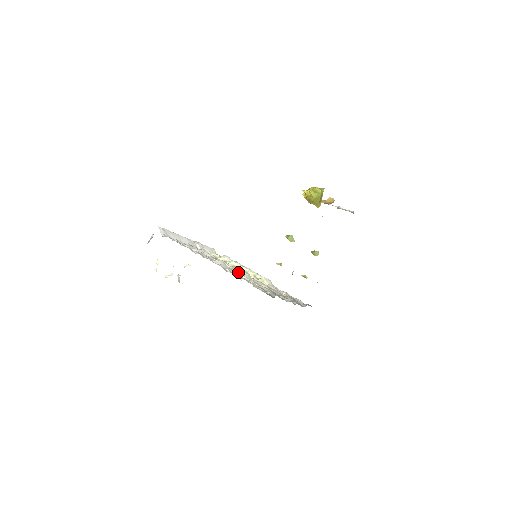
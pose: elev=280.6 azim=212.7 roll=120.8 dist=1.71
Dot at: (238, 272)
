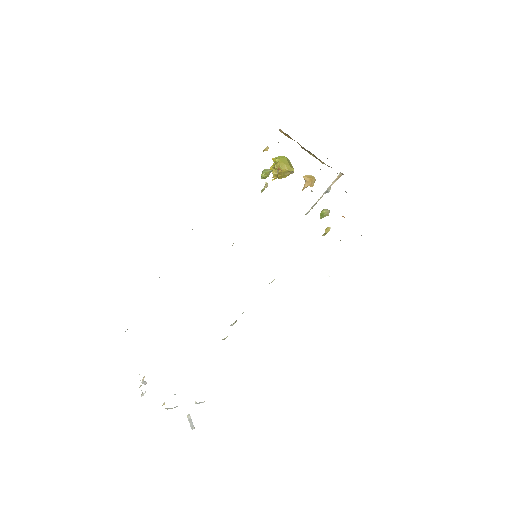
Dot at: occluded
